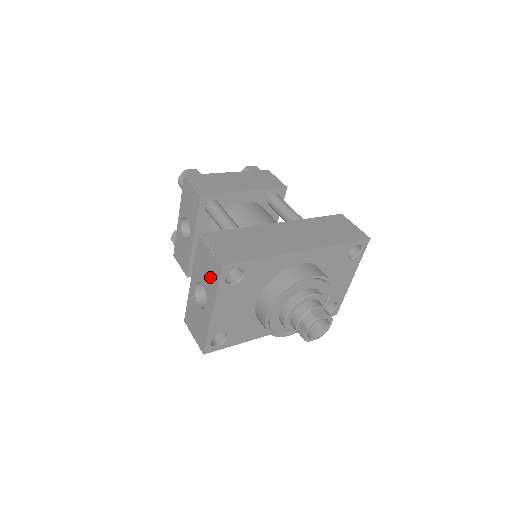
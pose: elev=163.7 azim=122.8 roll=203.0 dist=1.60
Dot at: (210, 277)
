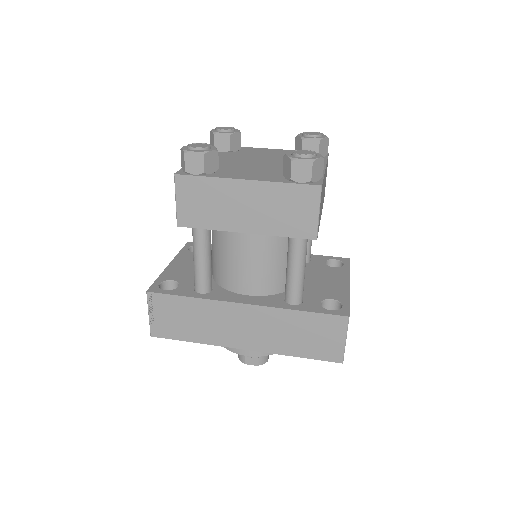
Dot at: occluded
